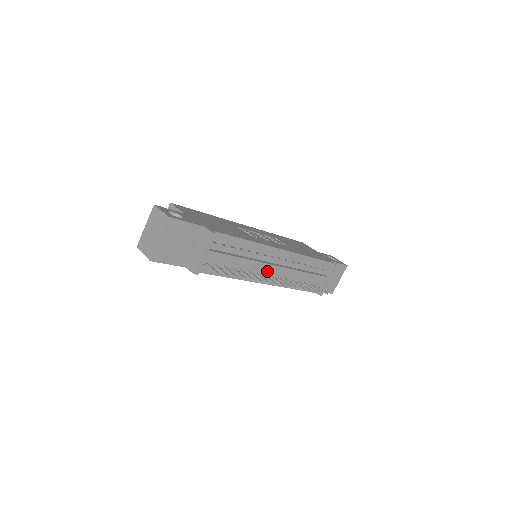
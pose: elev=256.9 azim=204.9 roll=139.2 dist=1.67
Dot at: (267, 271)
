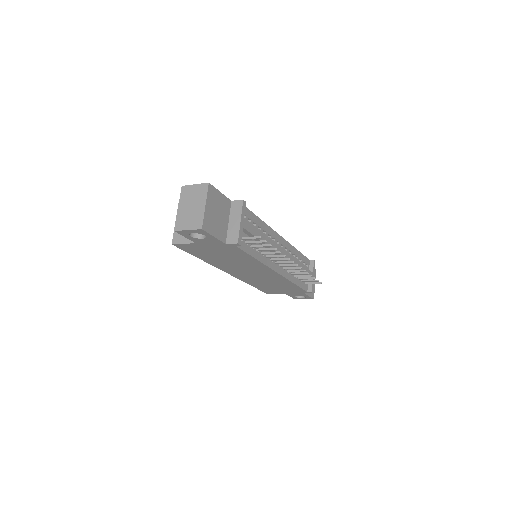
Dot at: occluded
